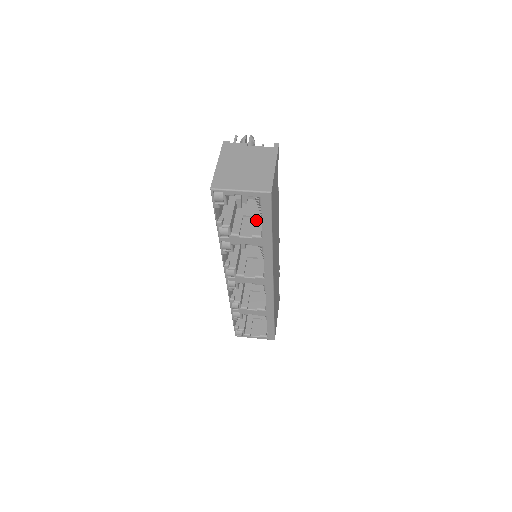
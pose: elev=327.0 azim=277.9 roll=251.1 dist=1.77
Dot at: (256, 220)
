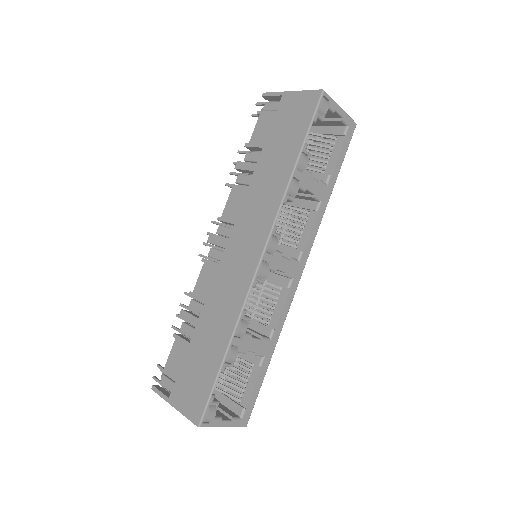
Dot at: occluded
